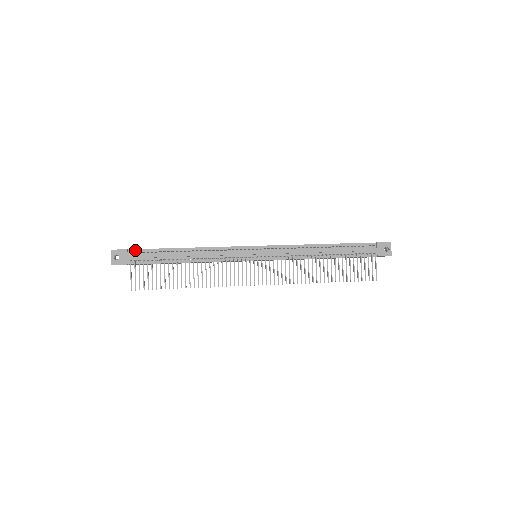
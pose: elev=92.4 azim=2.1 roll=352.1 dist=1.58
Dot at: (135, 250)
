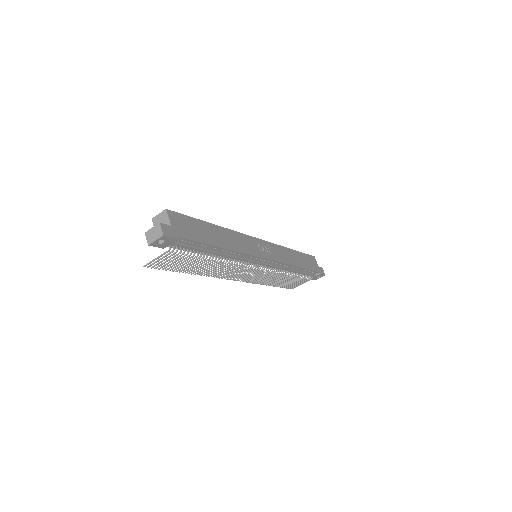
Dot at: (184, 239)
